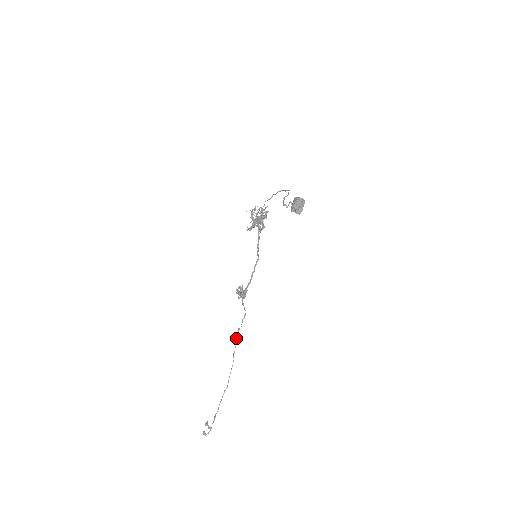
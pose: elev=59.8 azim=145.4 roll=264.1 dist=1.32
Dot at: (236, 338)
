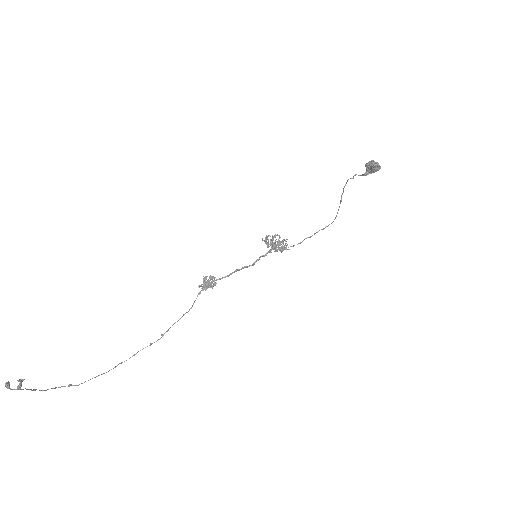
Dot at: (138, 351)
